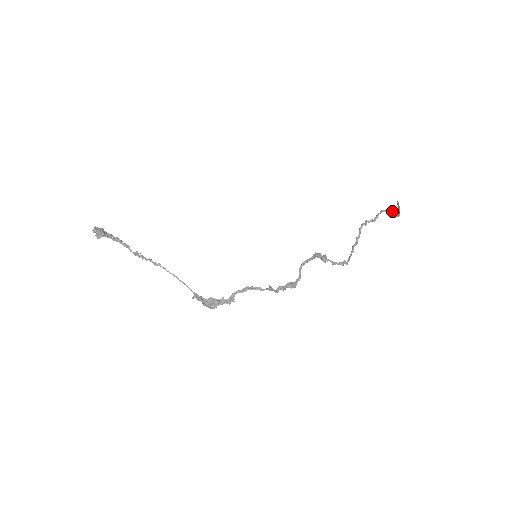
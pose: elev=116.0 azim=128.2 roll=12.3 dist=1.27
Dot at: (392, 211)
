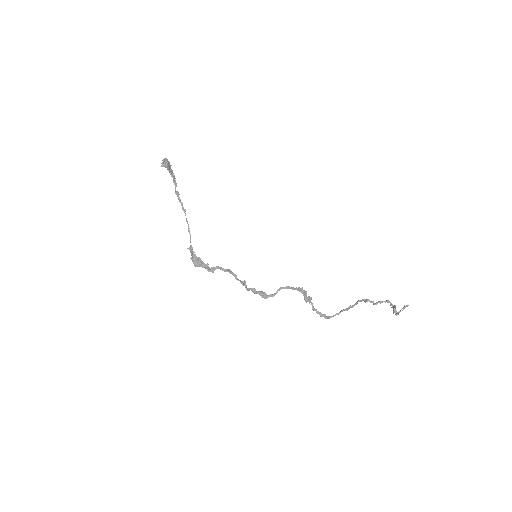
Dot at: (394, 307)
